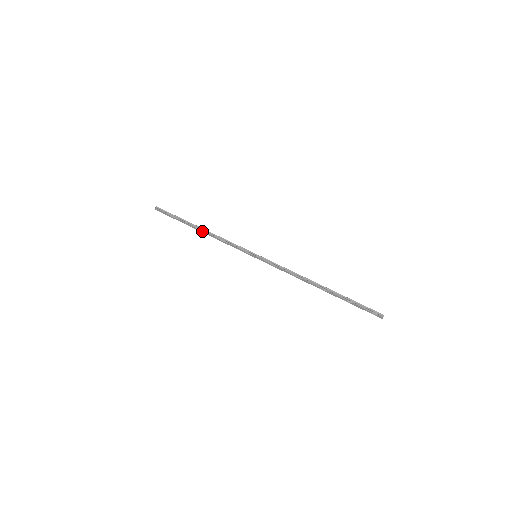
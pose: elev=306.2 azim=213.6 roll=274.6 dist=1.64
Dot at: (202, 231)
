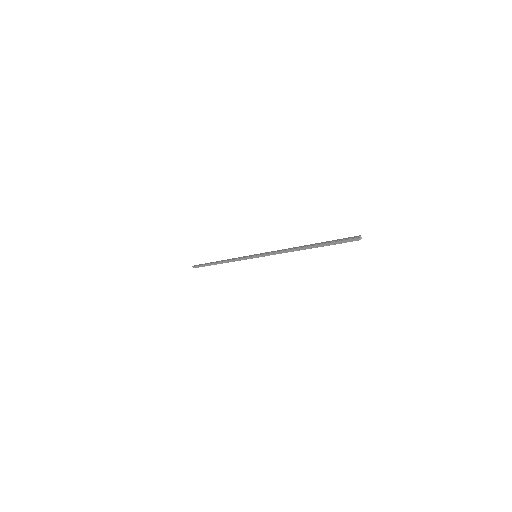
Dot at: occluded
